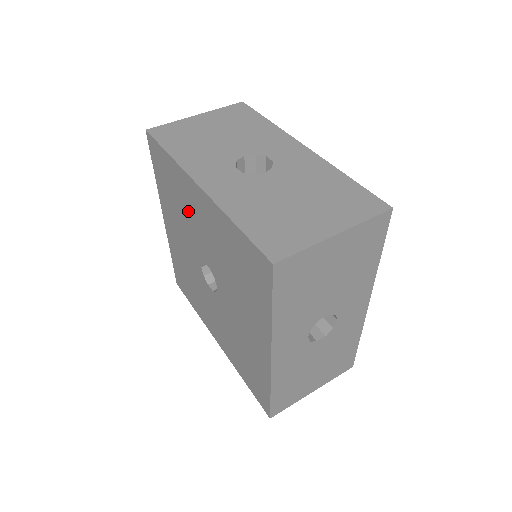
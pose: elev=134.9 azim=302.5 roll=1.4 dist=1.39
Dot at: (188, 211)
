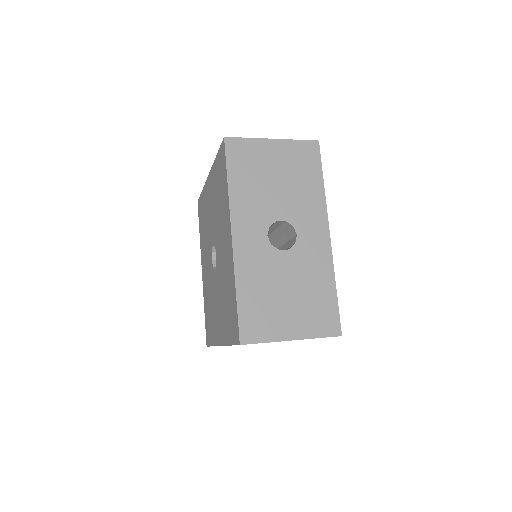
Dot at: (207, 216)
